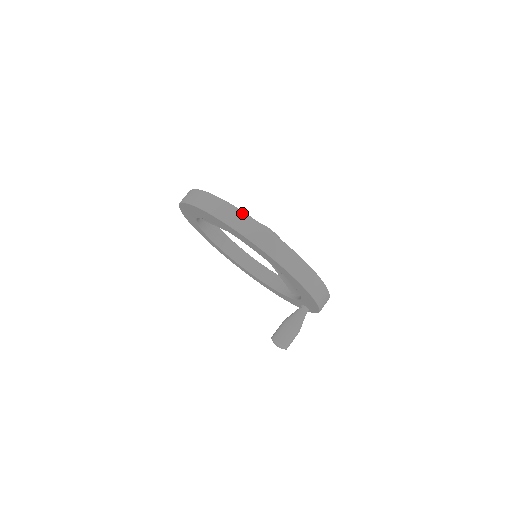
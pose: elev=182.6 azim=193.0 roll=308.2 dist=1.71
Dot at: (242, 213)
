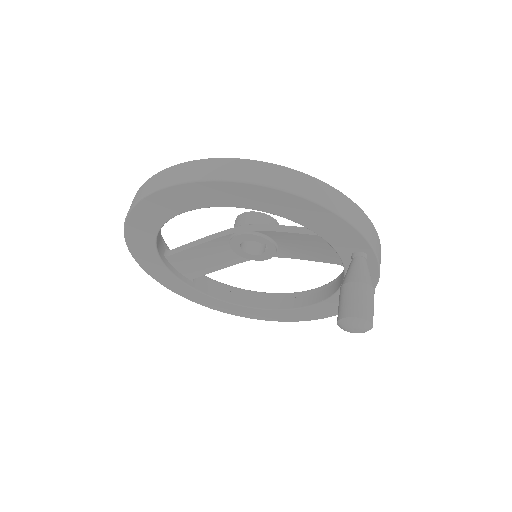
Dot at: (141, 187)
